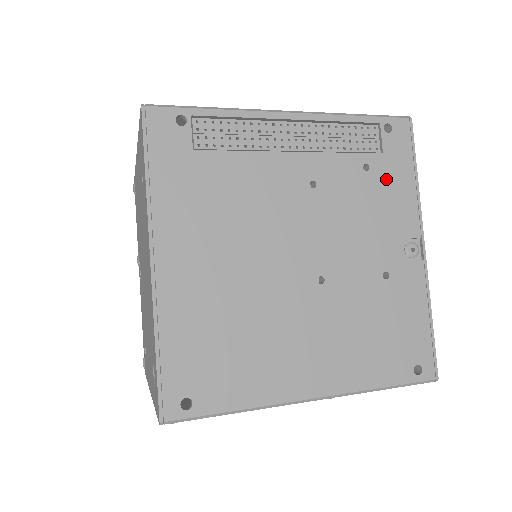
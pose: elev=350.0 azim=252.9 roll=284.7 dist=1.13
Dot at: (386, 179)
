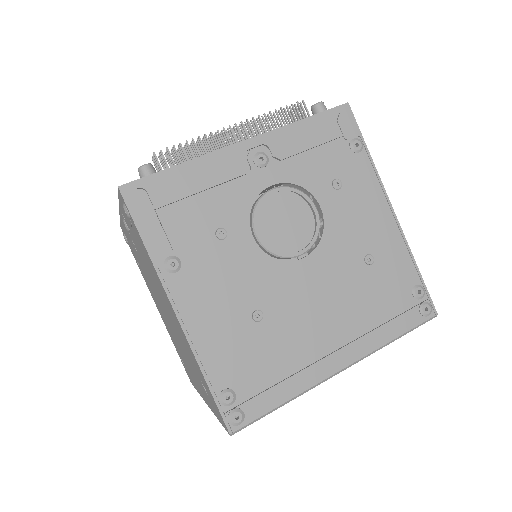
Dot at: occluded
